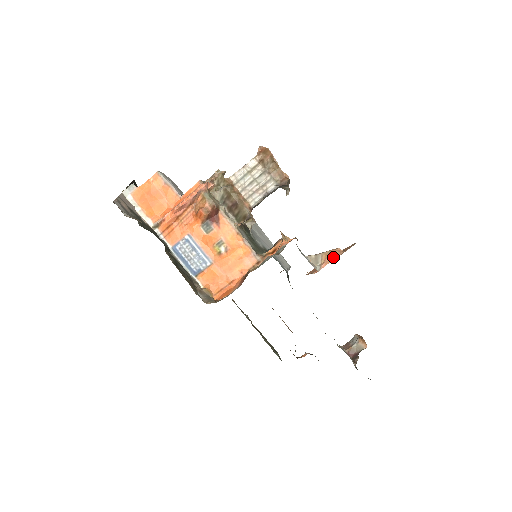
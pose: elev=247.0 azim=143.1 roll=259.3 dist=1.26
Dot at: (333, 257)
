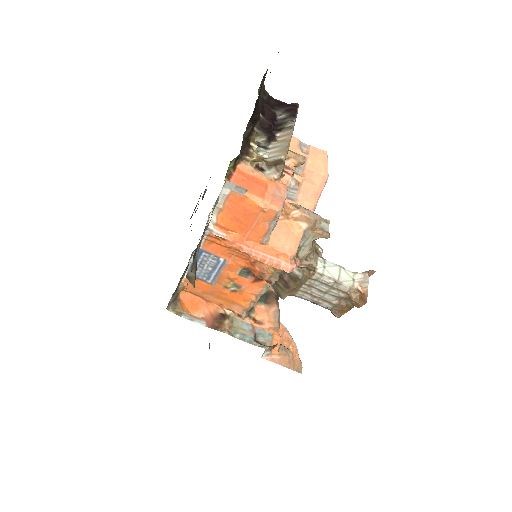
Dot at: (280, 362)
